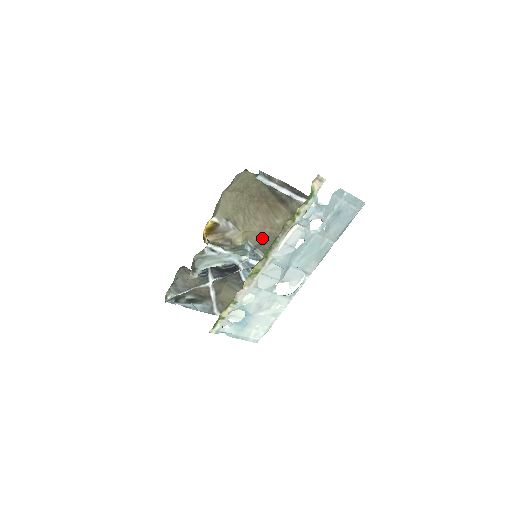
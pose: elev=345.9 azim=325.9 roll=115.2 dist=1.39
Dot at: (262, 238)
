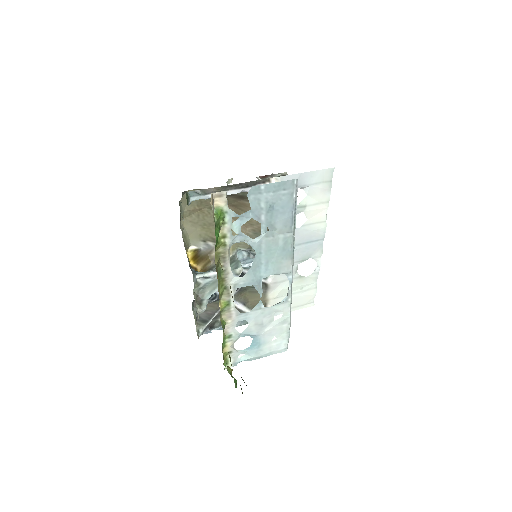
Dot at: occluded
